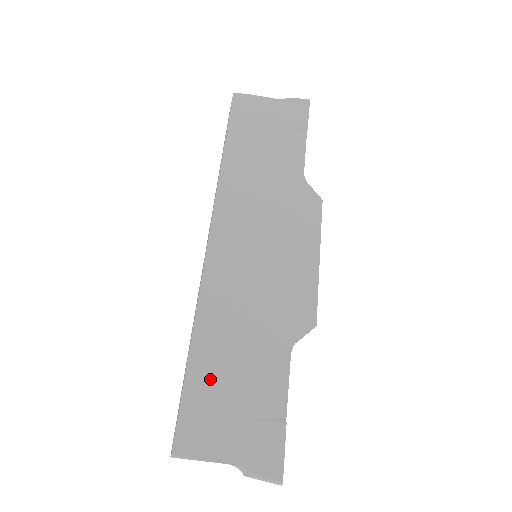
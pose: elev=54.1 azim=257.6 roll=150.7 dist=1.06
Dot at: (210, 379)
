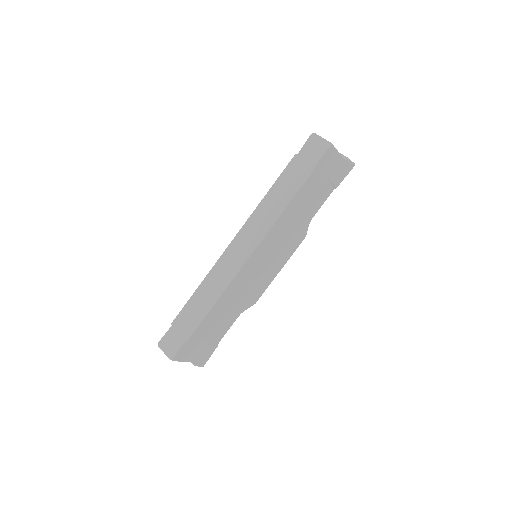
Dot at: (205, 329)
